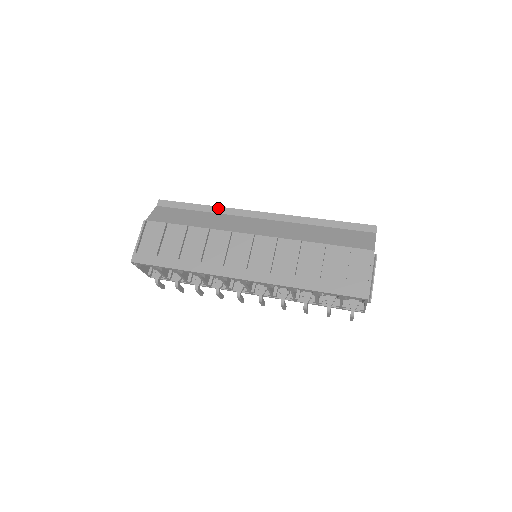
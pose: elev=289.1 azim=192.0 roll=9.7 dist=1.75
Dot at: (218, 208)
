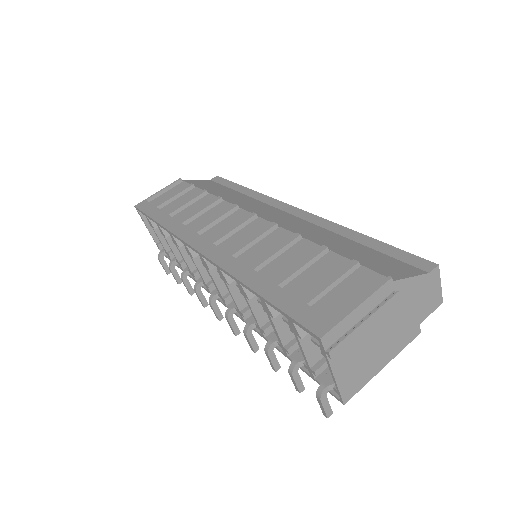
Dot at: (258, 194)
